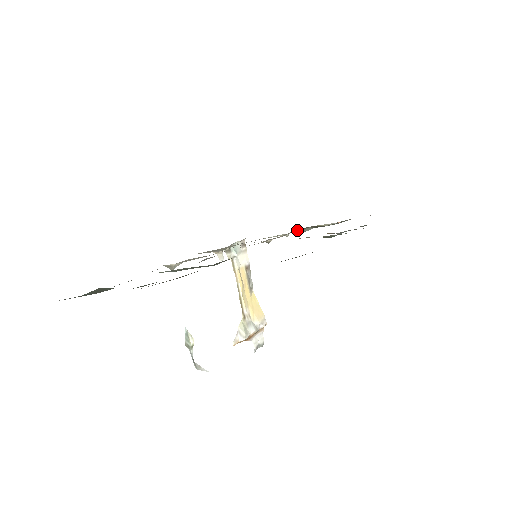
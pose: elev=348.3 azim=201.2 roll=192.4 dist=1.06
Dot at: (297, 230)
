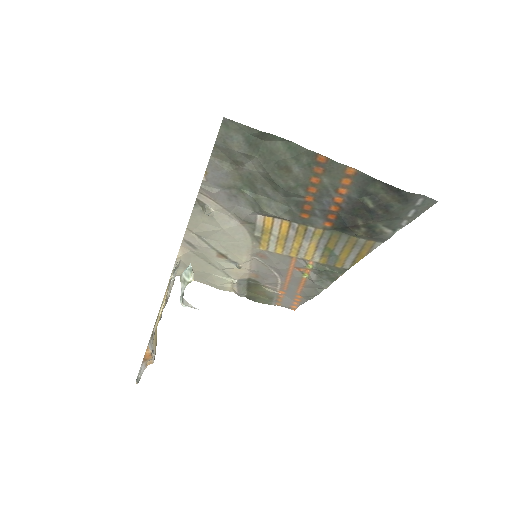
Dot at: (244, 283)
